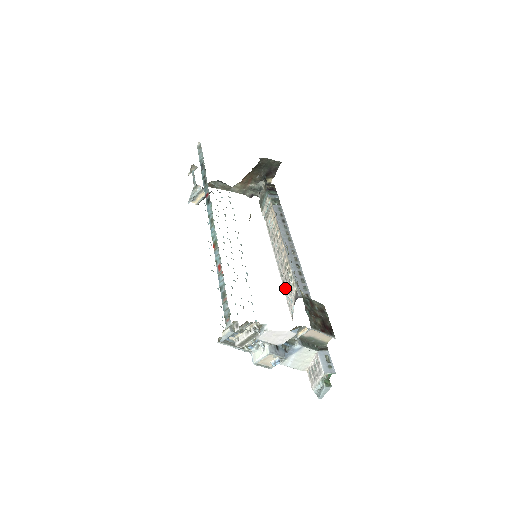
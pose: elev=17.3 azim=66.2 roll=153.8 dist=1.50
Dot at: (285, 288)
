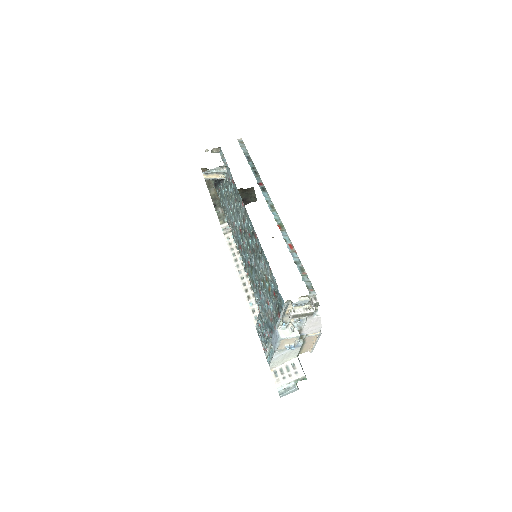
Dot at: (249, 296)
